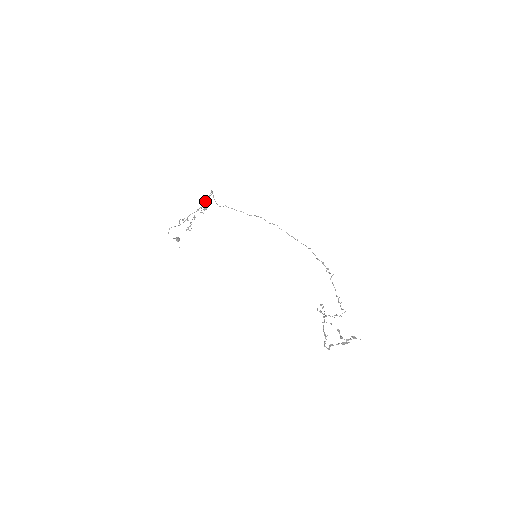
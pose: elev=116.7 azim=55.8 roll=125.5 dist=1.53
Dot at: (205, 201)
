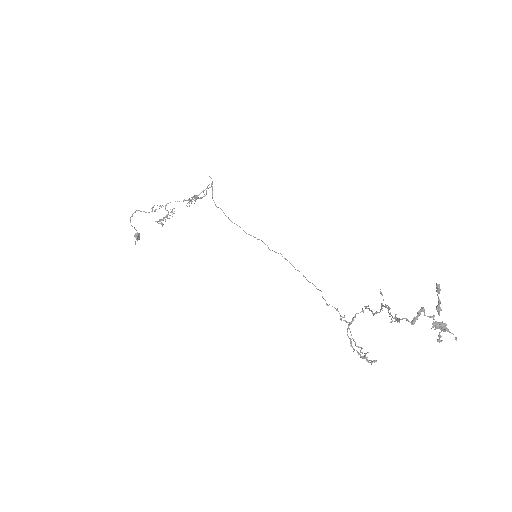
Dot at: occluded
